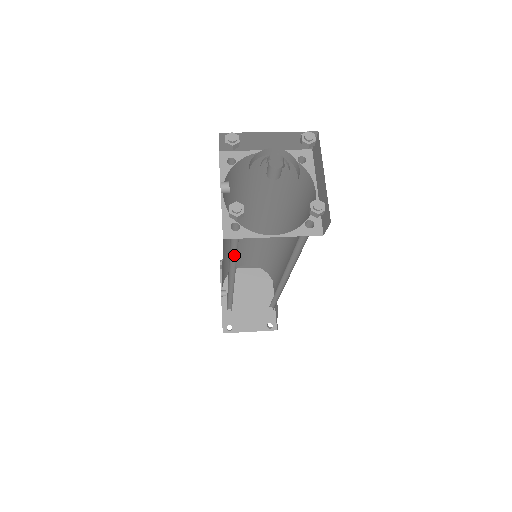
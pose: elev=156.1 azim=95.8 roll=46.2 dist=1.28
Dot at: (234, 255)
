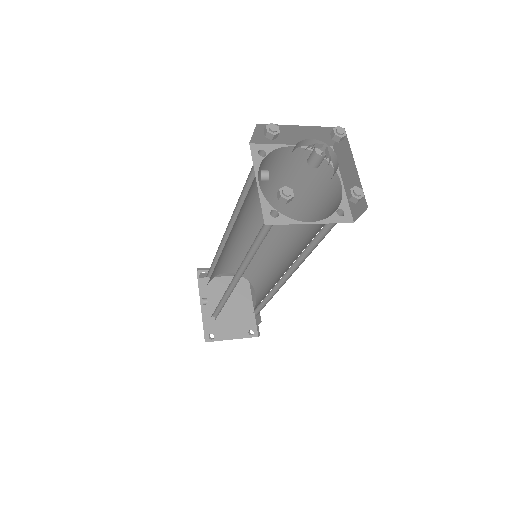
Dot at: (252, 249)
